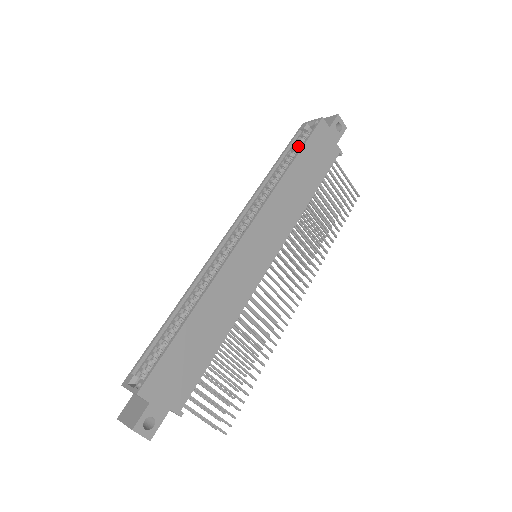
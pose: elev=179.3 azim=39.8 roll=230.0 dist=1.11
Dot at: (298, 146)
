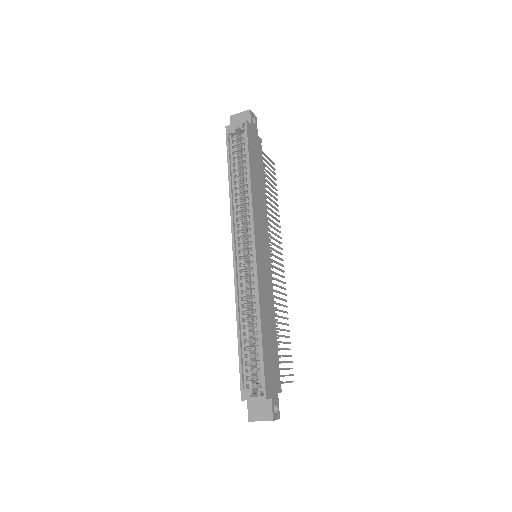
Dot at: (237, 151)
